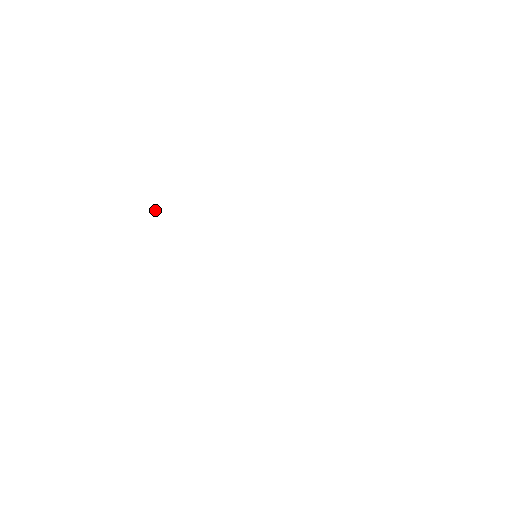
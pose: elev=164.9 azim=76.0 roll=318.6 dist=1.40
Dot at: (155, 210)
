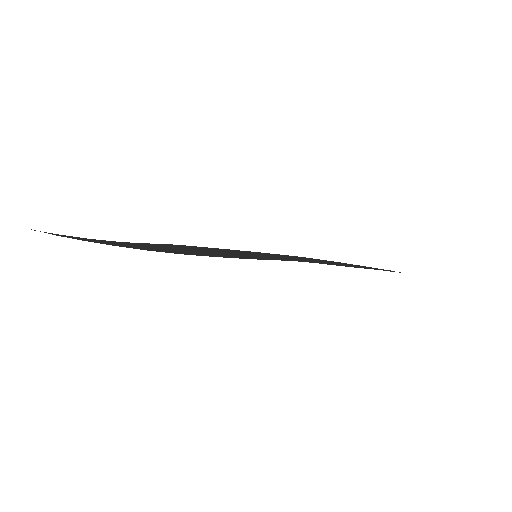
Dot at: occluded
